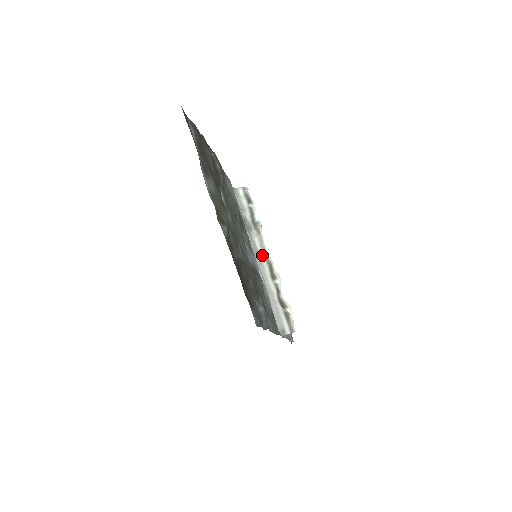
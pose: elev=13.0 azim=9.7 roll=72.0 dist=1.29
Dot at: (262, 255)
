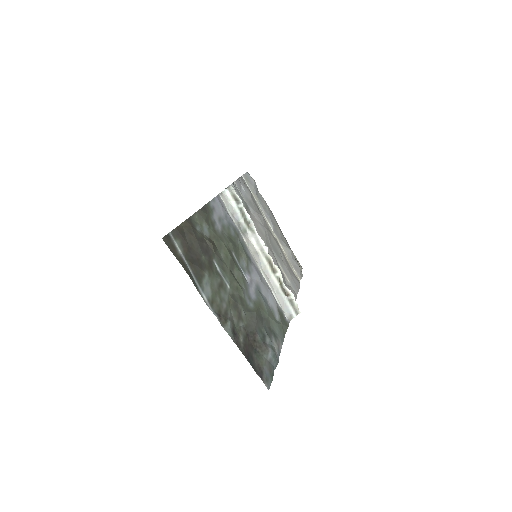
Dot at: (261, 254)
